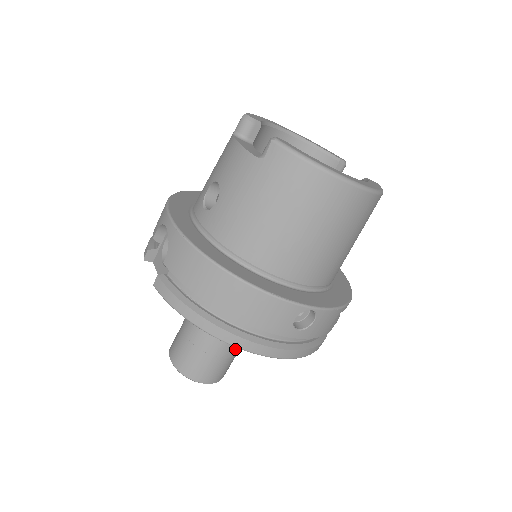
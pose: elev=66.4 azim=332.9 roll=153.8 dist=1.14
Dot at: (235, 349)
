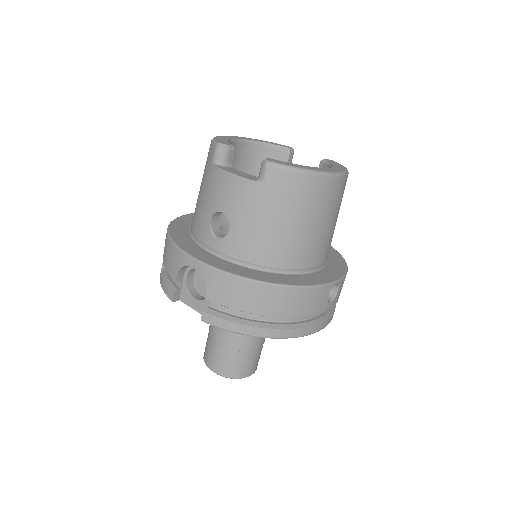
Dot at: occluded
